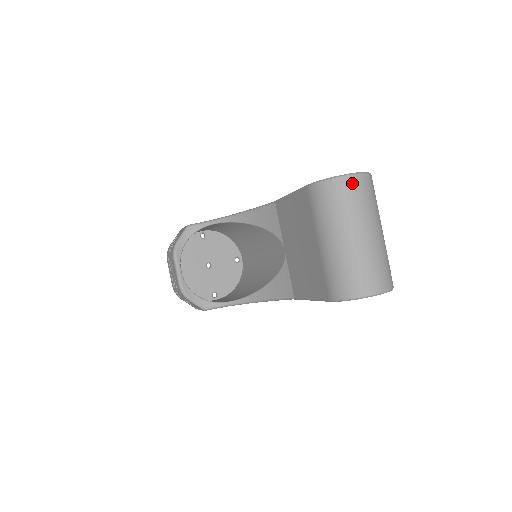
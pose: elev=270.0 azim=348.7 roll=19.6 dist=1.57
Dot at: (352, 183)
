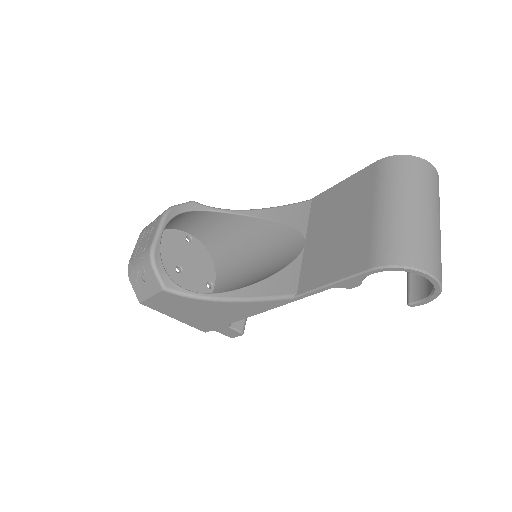
Dot at: (429, 168)
